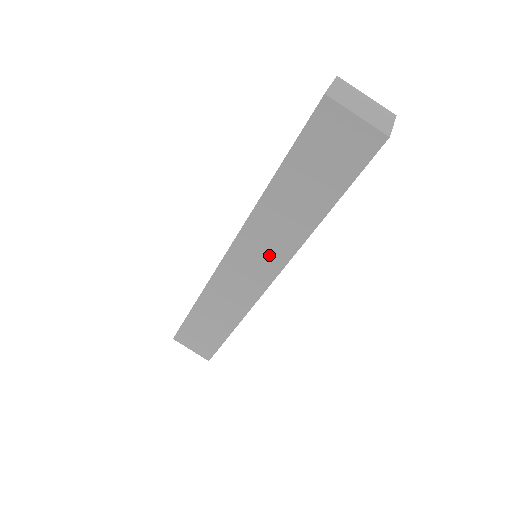
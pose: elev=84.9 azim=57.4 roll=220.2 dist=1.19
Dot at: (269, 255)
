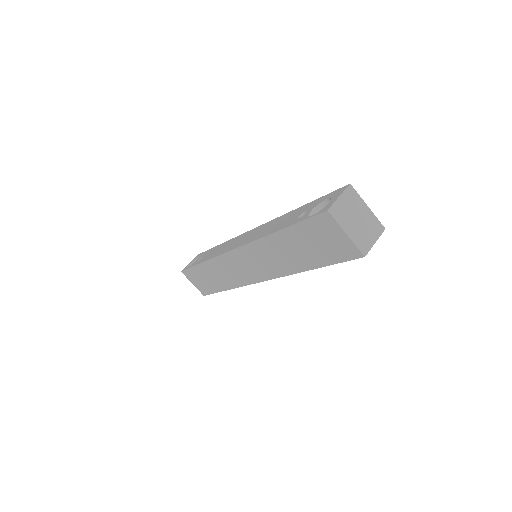
Dot at: (263, 268)
